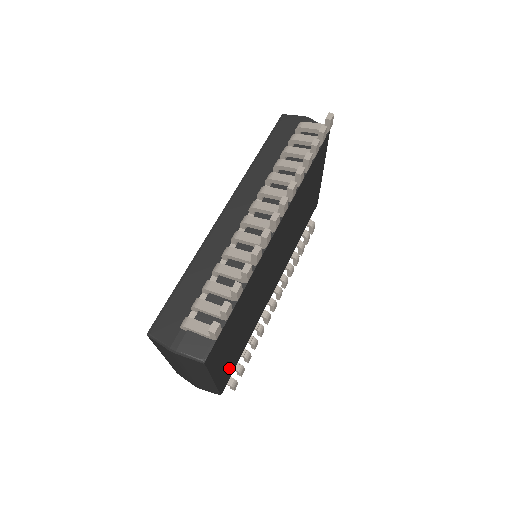
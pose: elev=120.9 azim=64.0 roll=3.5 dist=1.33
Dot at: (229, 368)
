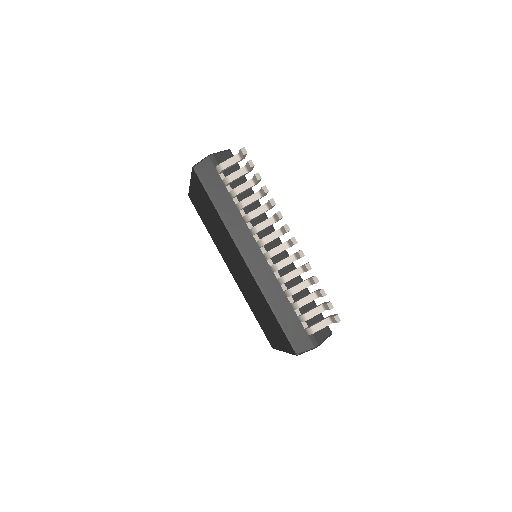
Dot at: occluded
